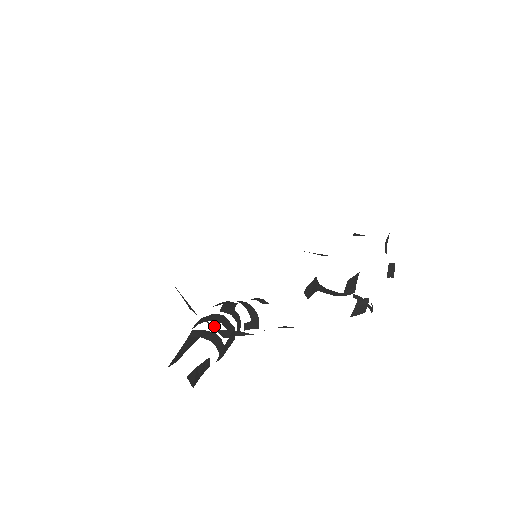
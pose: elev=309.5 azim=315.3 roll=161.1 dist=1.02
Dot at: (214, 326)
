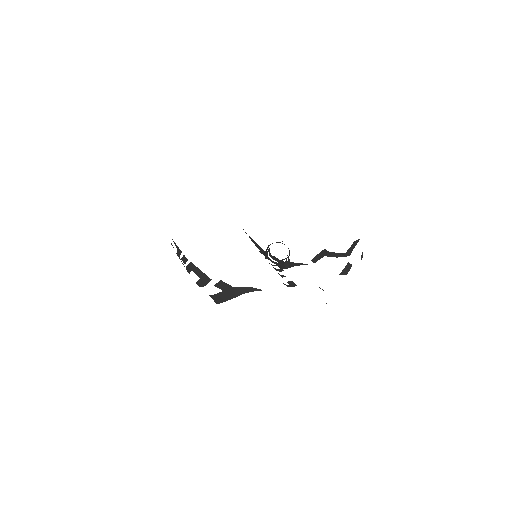
Dot at: (230, 285)
